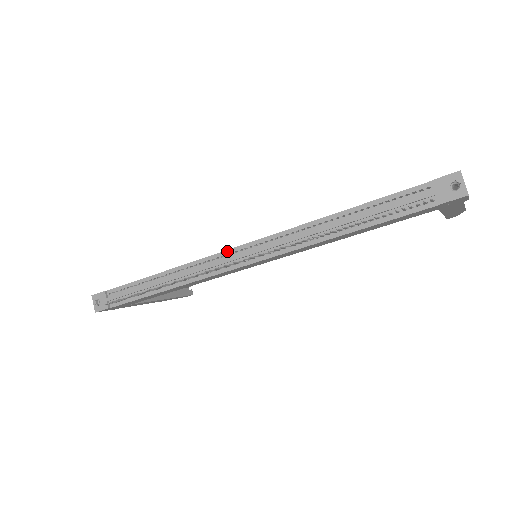
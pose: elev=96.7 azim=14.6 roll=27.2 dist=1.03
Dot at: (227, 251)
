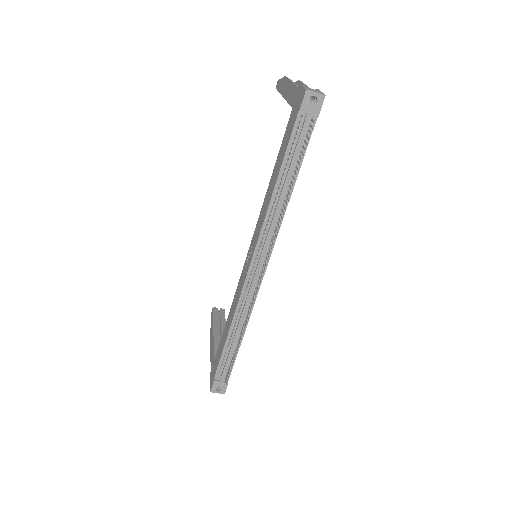
Dot at: (247, 277)
